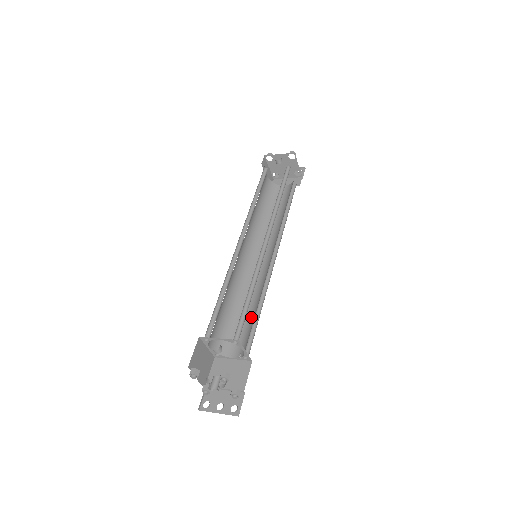
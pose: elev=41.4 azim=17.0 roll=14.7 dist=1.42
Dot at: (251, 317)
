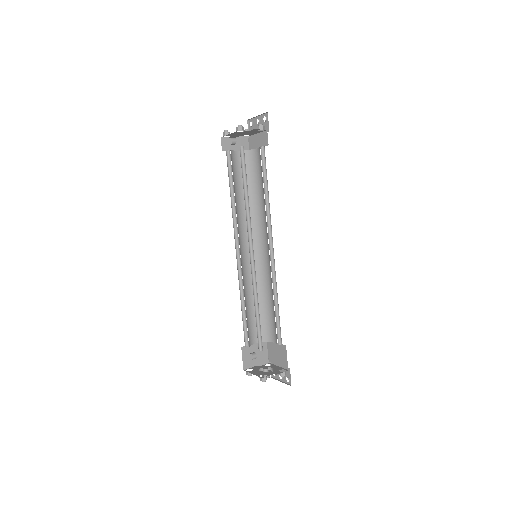
Dot at: occluded
